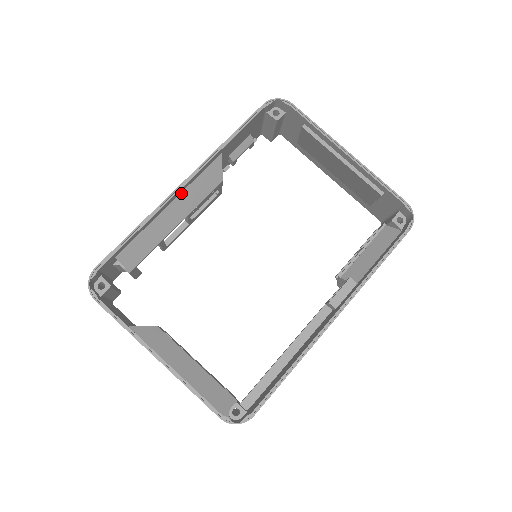
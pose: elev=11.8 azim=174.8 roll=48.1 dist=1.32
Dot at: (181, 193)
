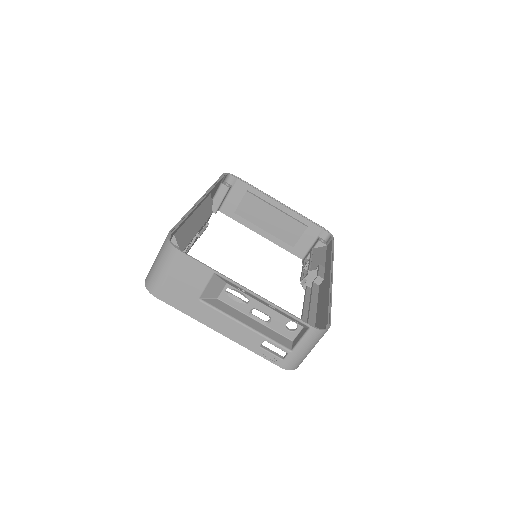
Dot at: (198, 208)
